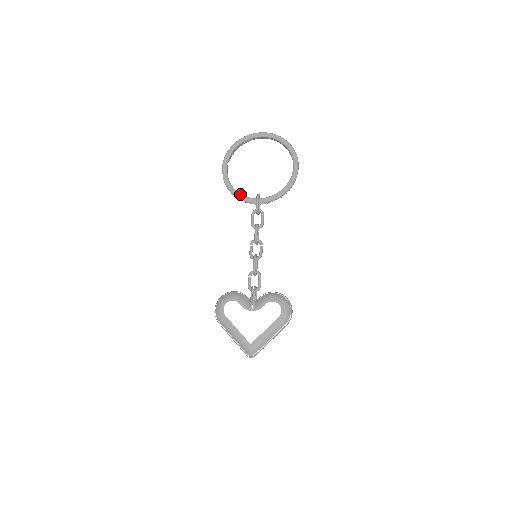
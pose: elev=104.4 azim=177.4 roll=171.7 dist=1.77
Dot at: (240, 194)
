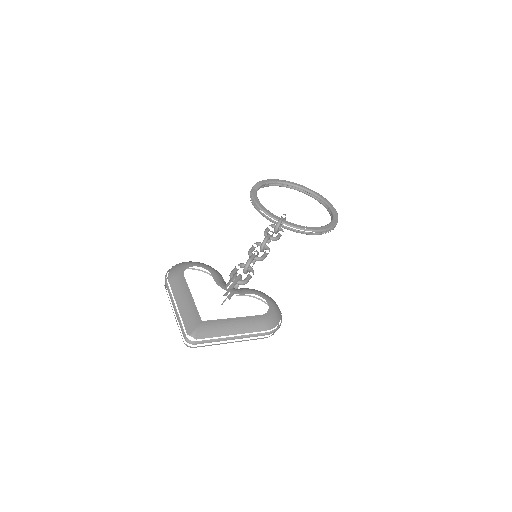
Dot at: (264, 207)
